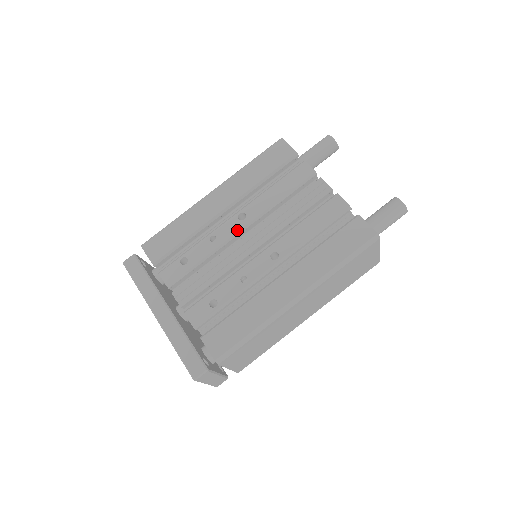
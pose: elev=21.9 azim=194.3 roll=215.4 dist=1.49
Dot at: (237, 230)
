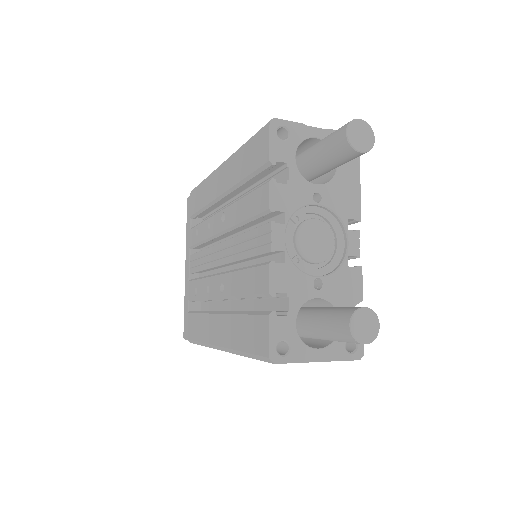
Dot at: (218, 231)
